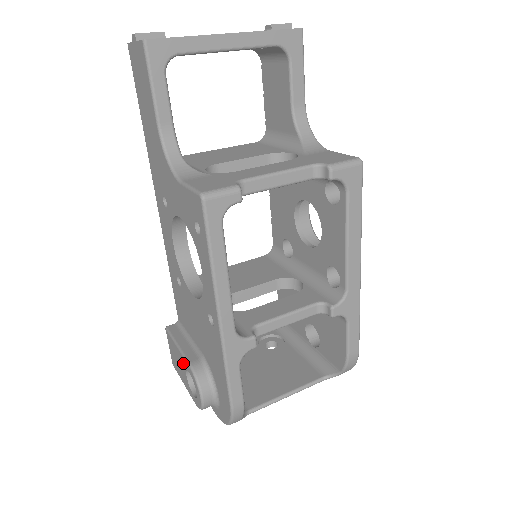
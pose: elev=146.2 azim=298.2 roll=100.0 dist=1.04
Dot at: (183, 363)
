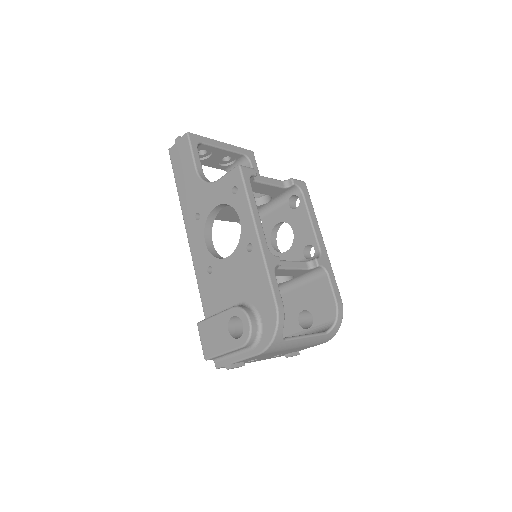
Dot at: (224, 320)
